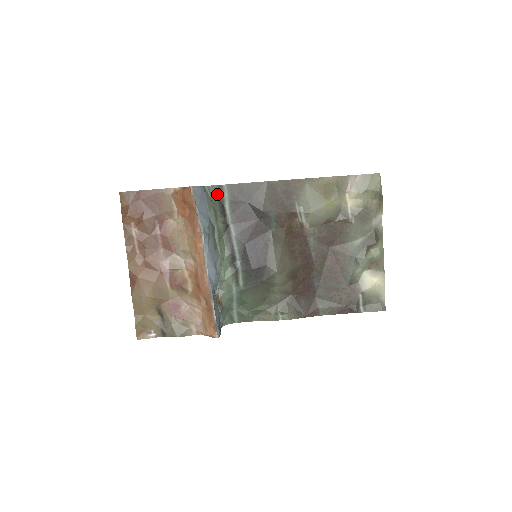
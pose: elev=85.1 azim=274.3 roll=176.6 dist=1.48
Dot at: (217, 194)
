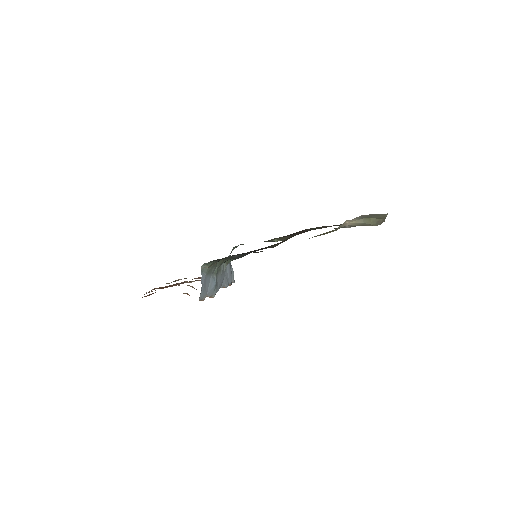
Dot at: (213, 261)
